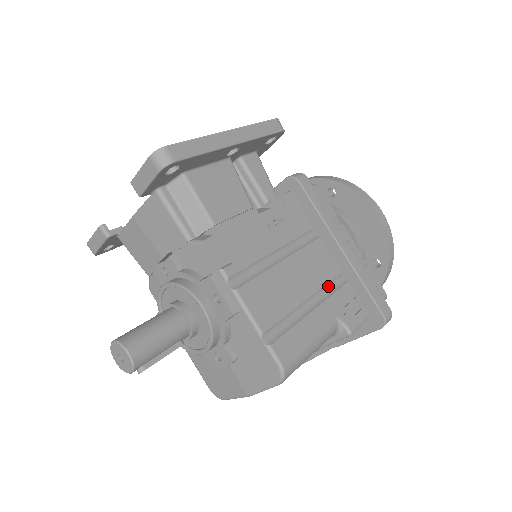
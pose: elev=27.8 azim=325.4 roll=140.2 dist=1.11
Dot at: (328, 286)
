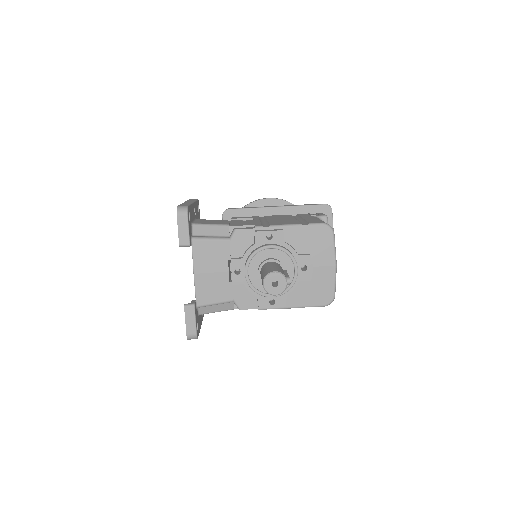
Dot at: (294, 217)
